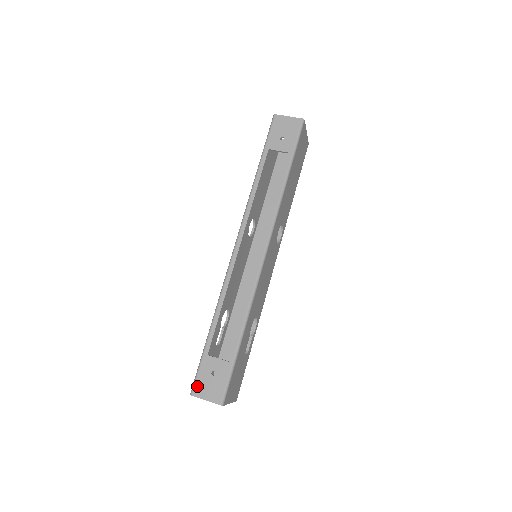
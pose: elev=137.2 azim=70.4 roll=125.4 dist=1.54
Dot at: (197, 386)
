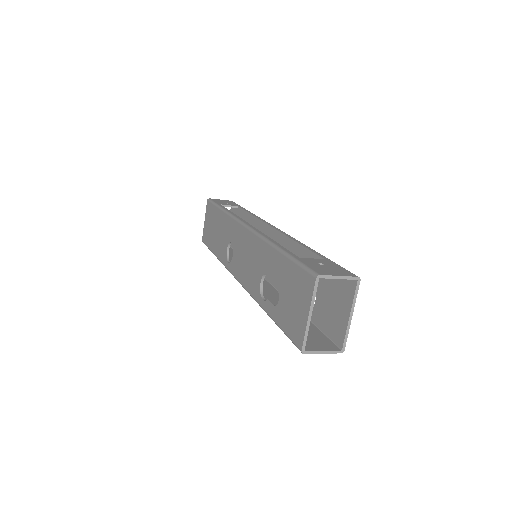
Dot at: (317, 270)
